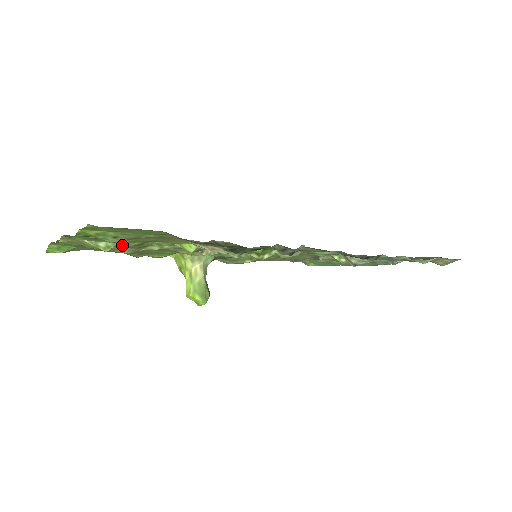
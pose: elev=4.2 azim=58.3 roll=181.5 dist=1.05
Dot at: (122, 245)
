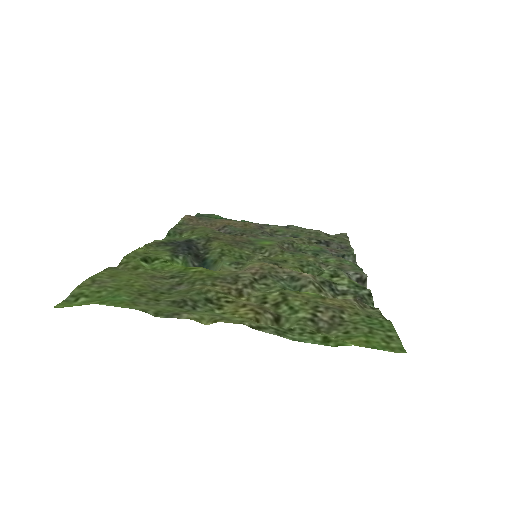
Dot at: (249, 305)
